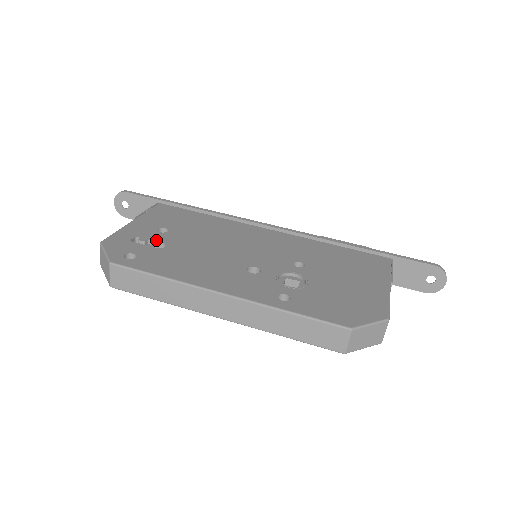
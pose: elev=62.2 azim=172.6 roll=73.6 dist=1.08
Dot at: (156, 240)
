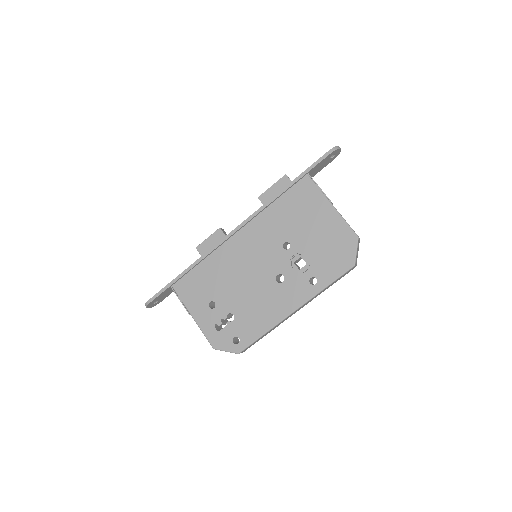
Dot at: (223, 316)
